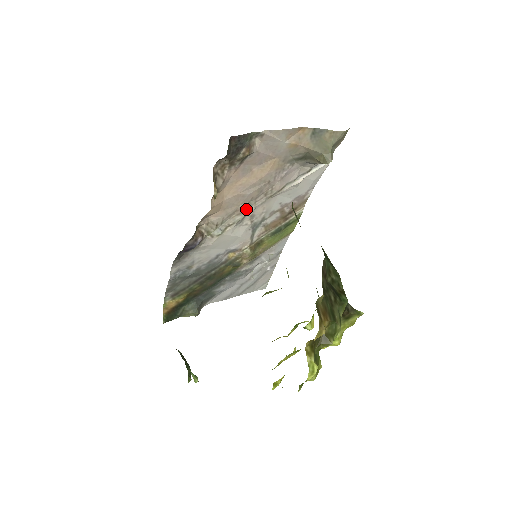
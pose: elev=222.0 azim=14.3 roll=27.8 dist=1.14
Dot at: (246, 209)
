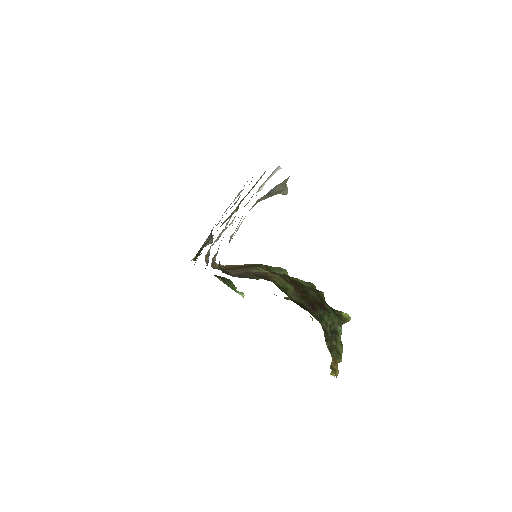
Dot at: (230, 224)
